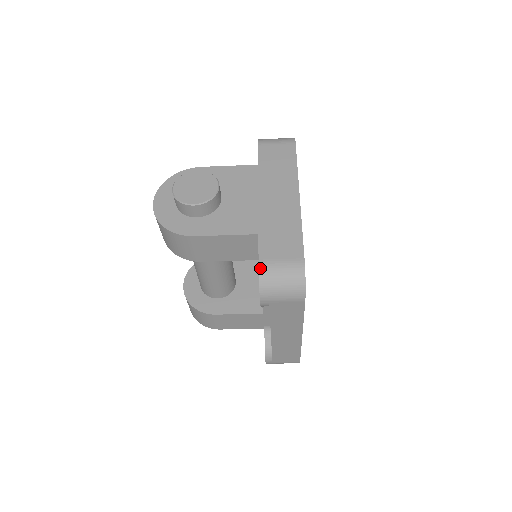
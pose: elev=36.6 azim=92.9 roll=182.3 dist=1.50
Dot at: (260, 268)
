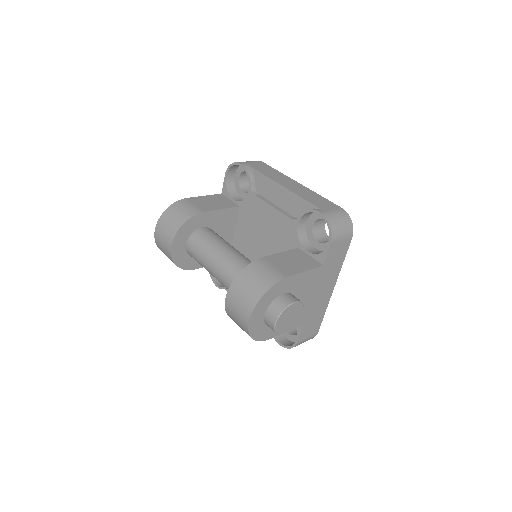
Dot at: occluded
